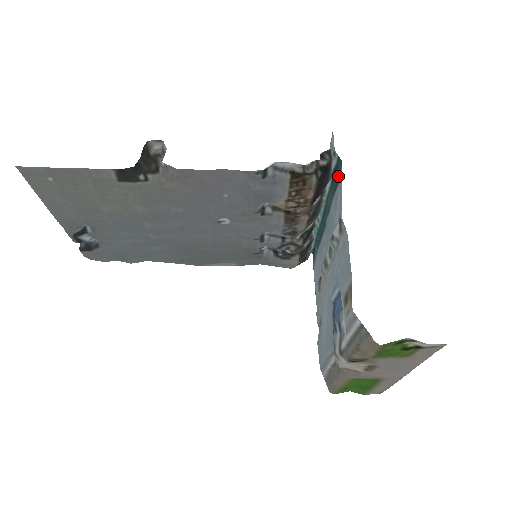
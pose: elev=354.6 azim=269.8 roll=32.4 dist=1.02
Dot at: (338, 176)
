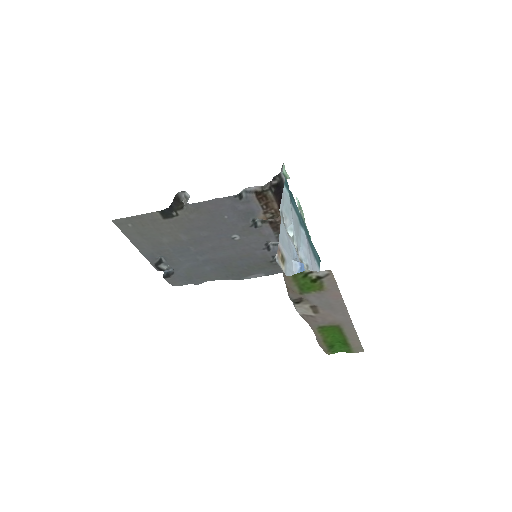
Dot at: (288, 189)
